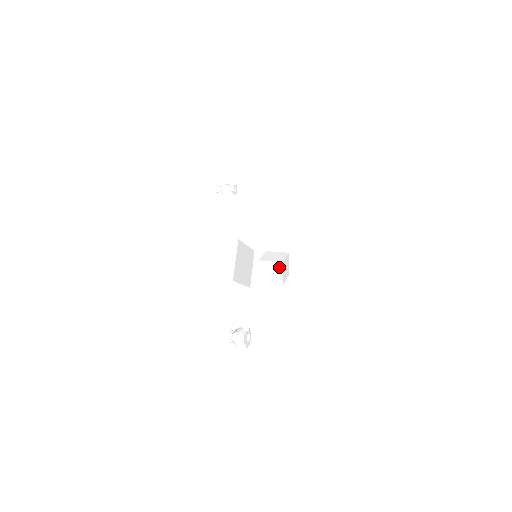
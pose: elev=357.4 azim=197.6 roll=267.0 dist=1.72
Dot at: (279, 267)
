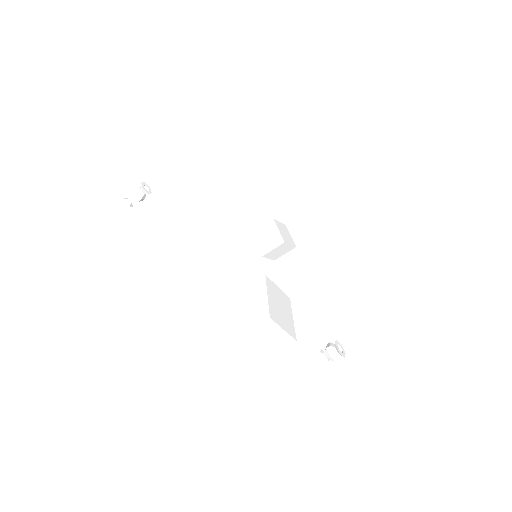
Dot at: (284, 246)
